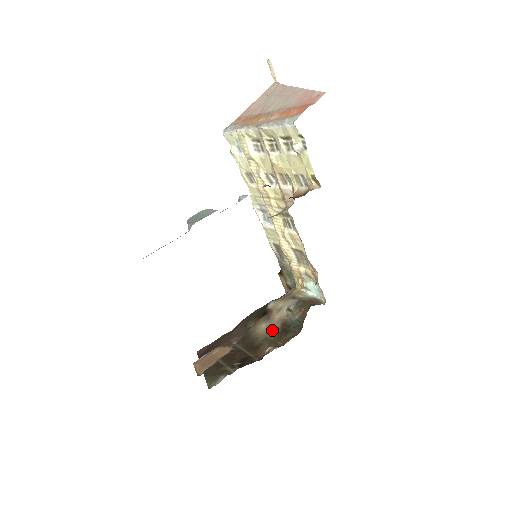
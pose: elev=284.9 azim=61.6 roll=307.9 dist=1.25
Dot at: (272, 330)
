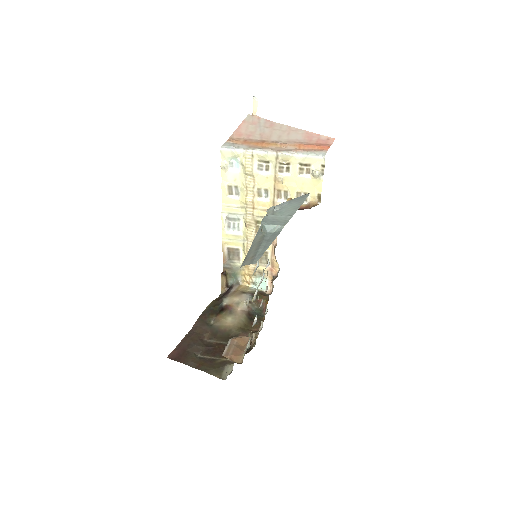
Dot at: (241, 321)
